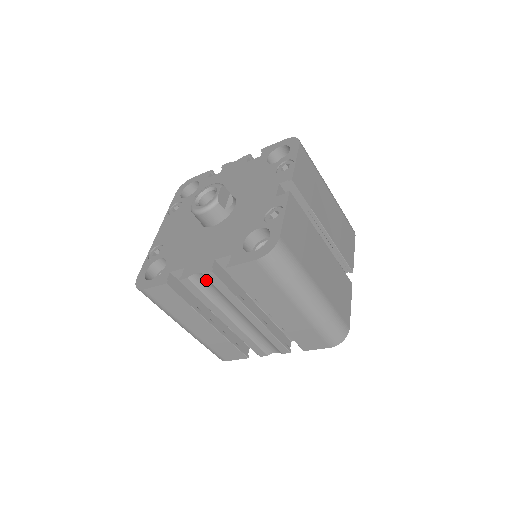
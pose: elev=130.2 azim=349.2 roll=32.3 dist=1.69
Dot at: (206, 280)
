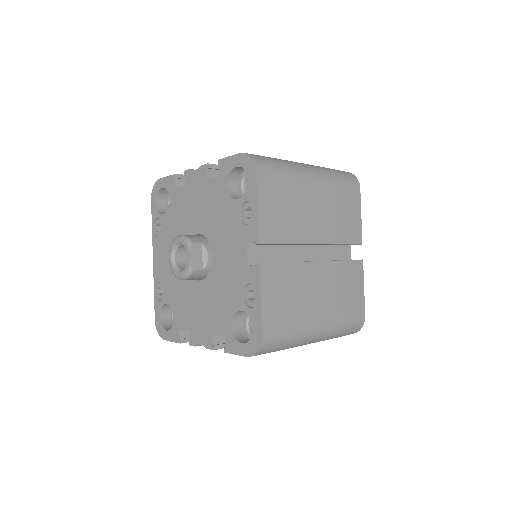
Dot at: occluded
